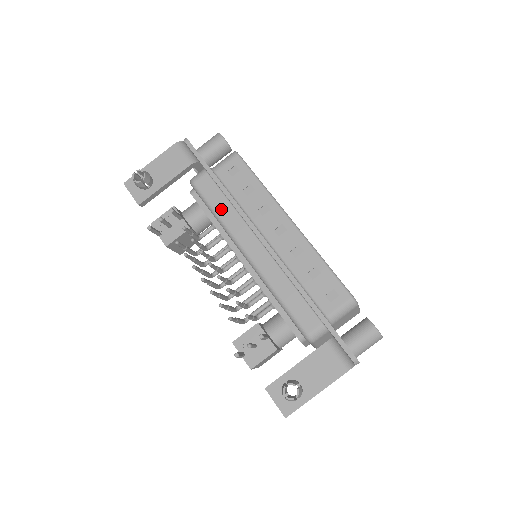
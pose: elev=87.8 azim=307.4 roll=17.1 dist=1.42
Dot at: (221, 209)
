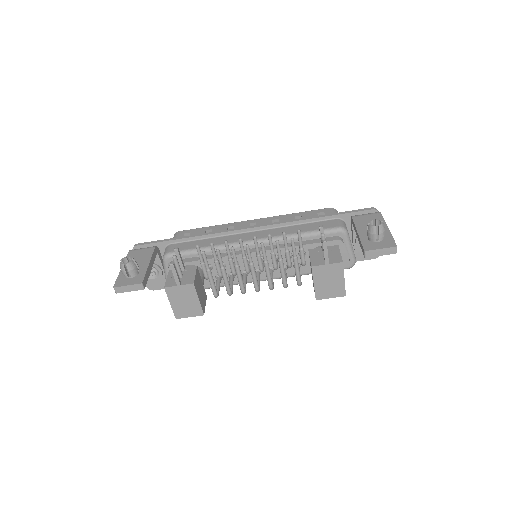
Dot at: (205, 244)
